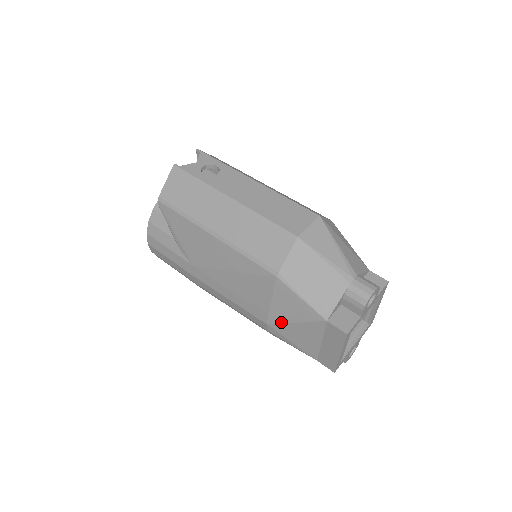
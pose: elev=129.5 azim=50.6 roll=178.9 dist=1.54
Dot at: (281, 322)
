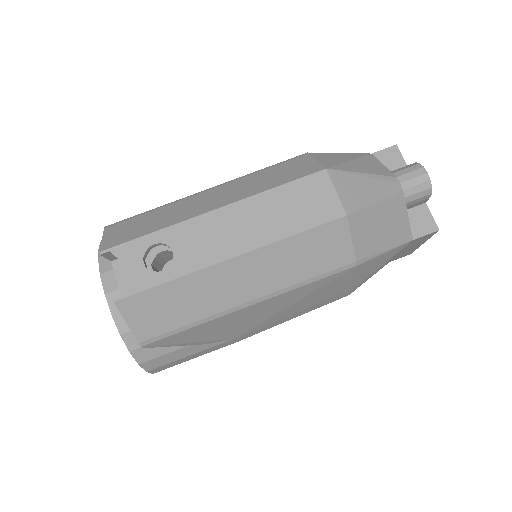
Dot at: (364, 281)
